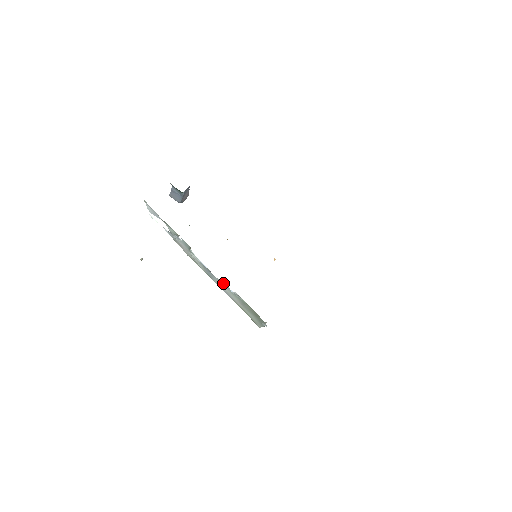
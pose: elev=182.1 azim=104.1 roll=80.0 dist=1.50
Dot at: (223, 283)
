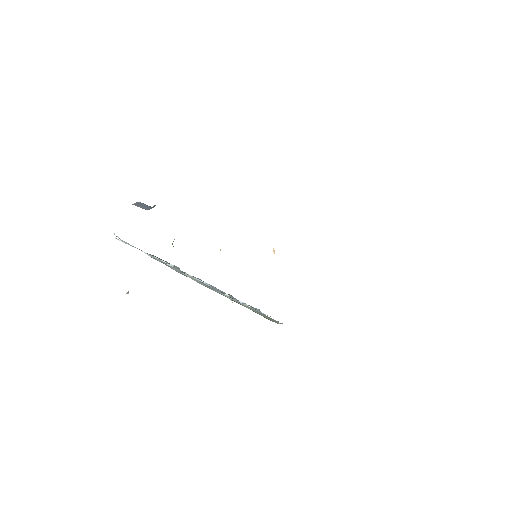
Dot at: occluded
